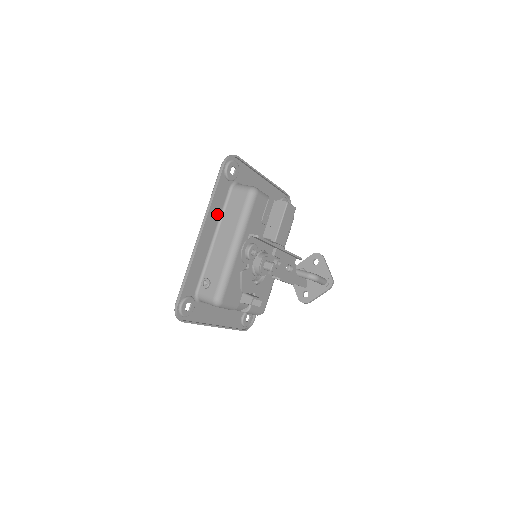
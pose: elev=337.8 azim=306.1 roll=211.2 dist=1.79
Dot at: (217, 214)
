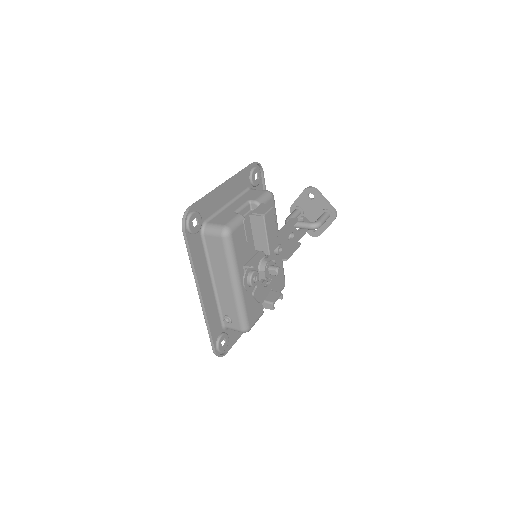
Dot at: (204, 265)
